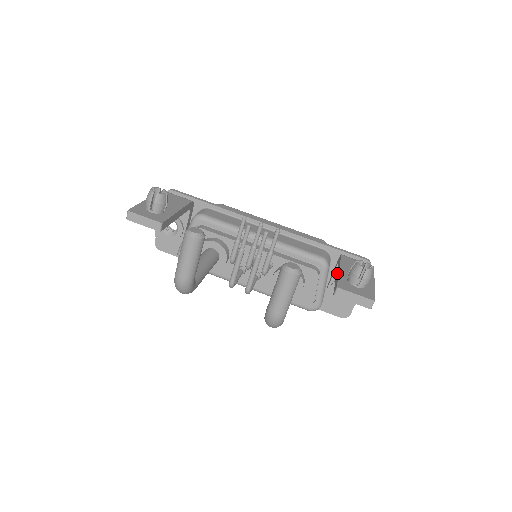
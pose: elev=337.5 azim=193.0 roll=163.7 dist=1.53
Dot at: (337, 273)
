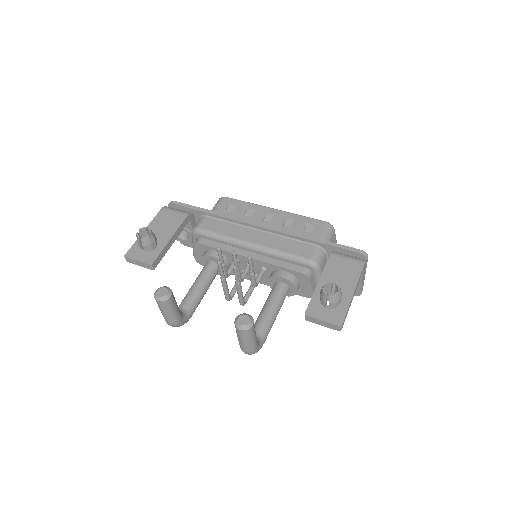
Dot at: (317, 285)
